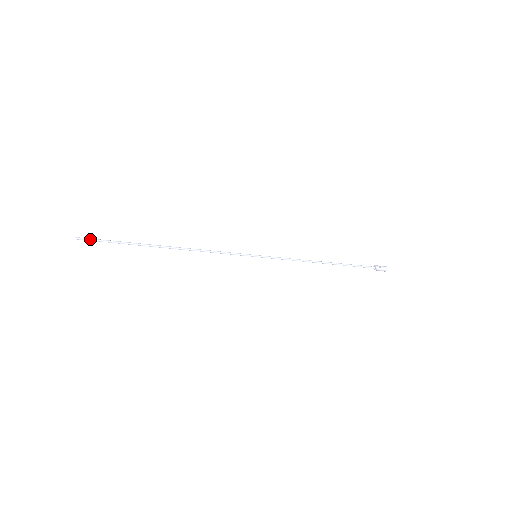
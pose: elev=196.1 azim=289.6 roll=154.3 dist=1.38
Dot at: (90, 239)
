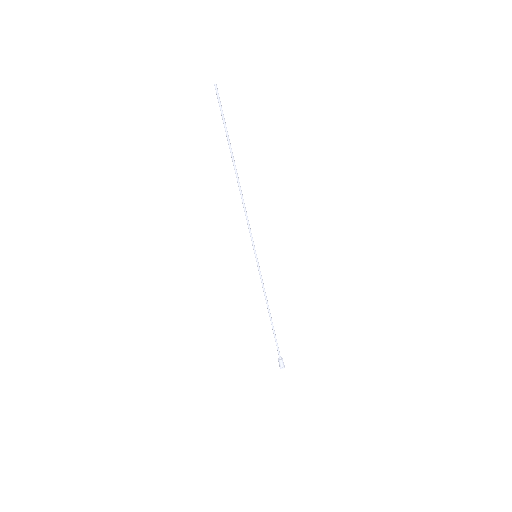
Dot at: occluded
